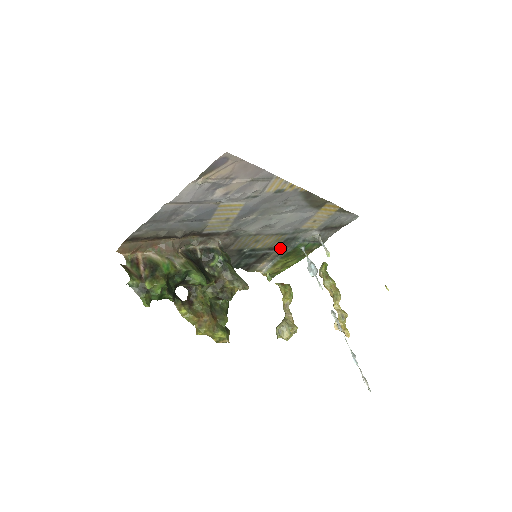
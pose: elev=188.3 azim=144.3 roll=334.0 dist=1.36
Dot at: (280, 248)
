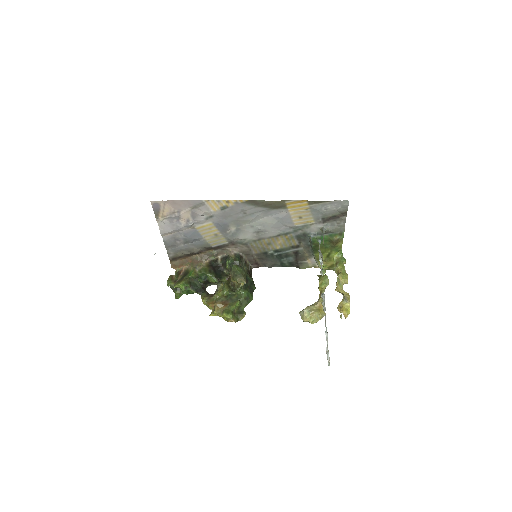
Dot at: (303, 245)
